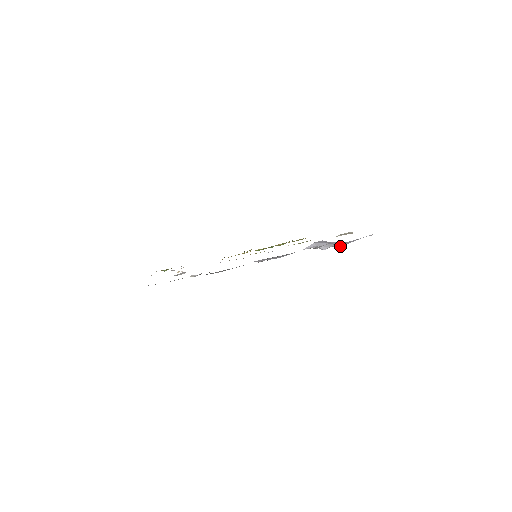
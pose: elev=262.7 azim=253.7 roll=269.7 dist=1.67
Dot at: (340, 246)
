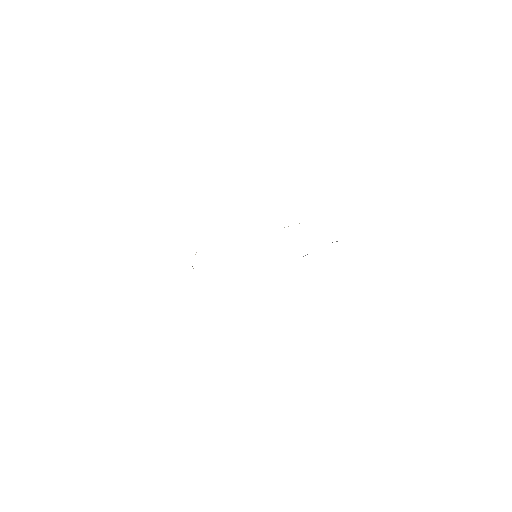
Dot at: (337, 241)
